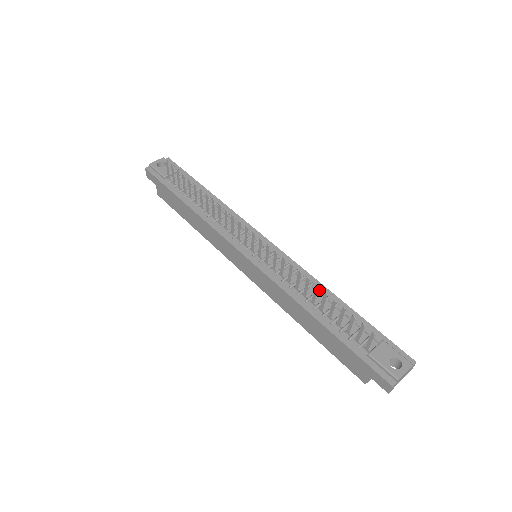
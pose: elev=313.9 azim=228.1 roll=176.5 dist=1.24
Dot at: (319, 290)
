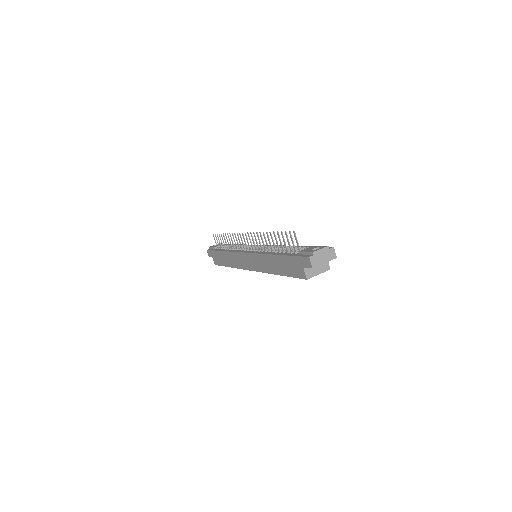
Dot at: (283, 246)
